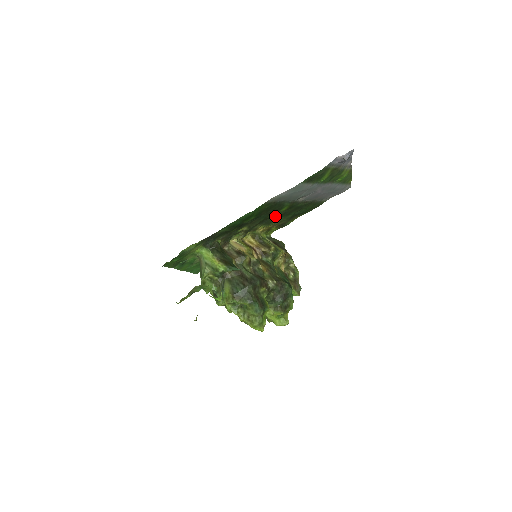
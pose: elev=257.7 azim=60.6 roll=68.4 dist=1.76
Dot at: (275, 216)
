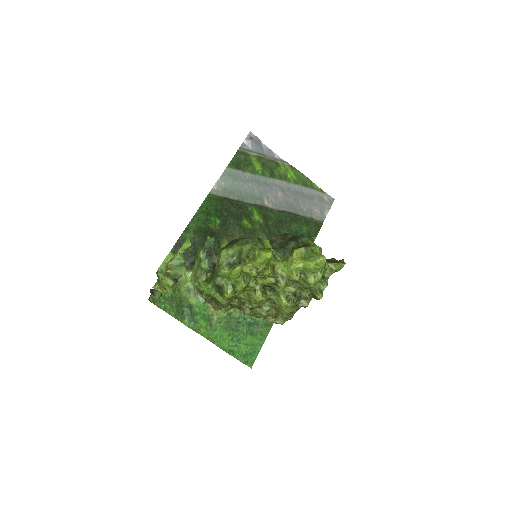
Dot at: (259, 231)
